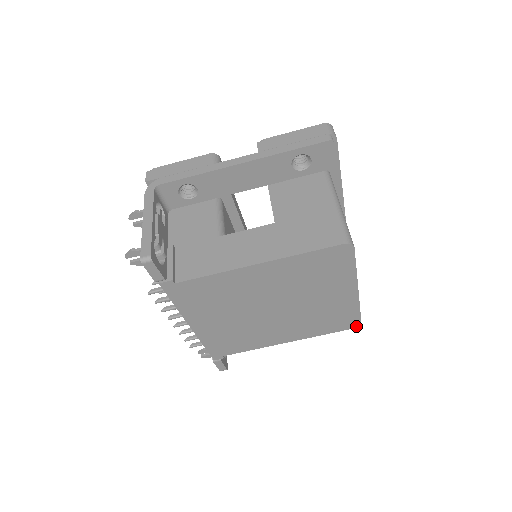
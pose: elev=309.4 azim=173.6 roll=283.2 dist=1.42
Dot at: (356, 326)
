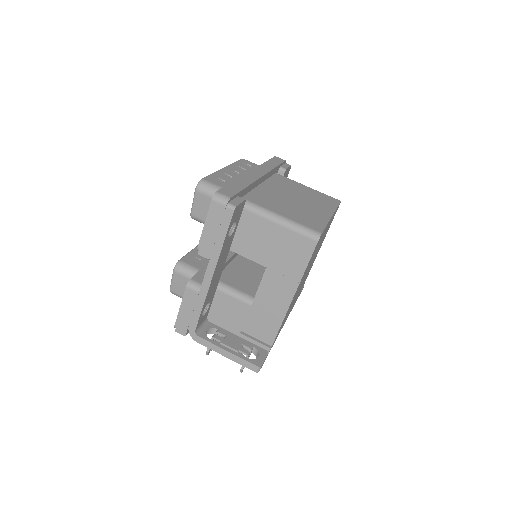
Dot at: occluded
